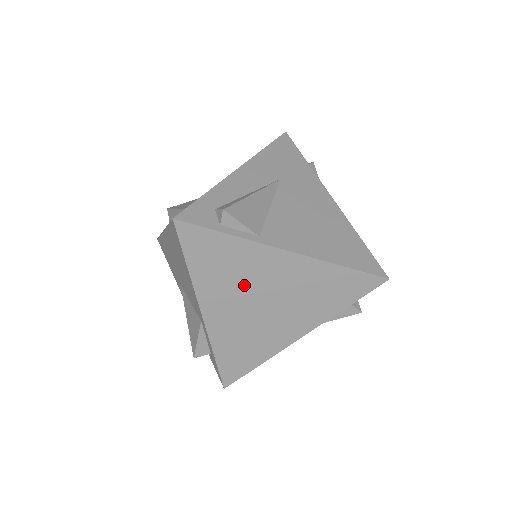
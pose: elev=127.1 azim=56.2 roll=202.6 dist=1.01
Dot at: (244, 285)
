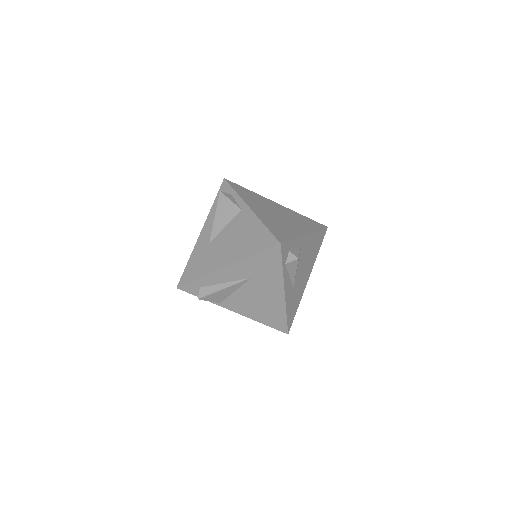
Dot at: occluded
